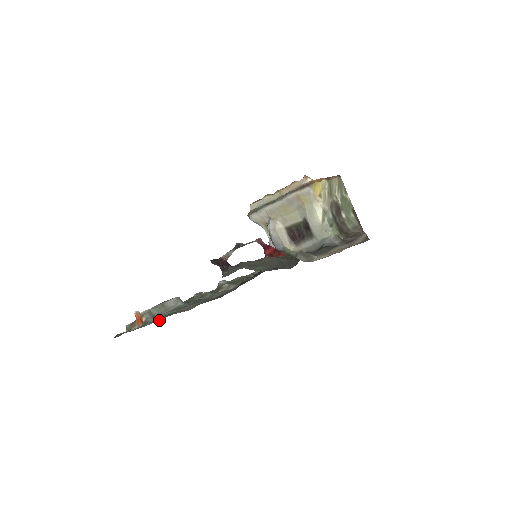
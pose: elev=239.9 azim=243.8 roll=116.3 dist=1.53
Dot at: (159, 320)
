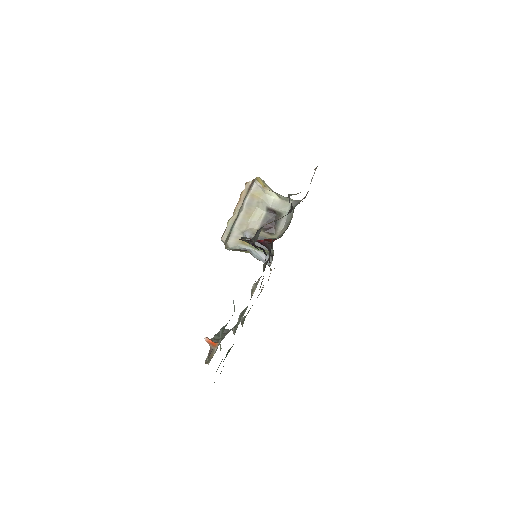
Dot at: occluded
